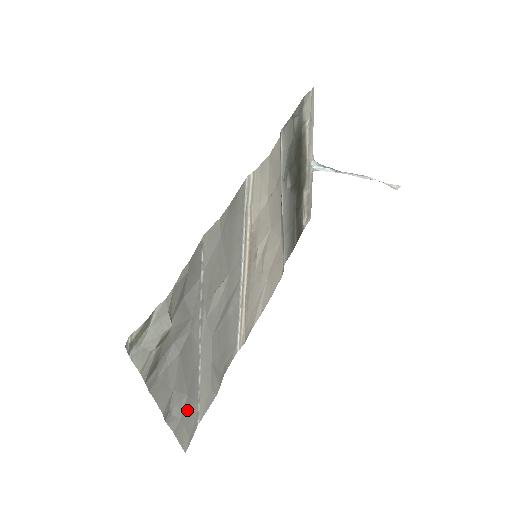
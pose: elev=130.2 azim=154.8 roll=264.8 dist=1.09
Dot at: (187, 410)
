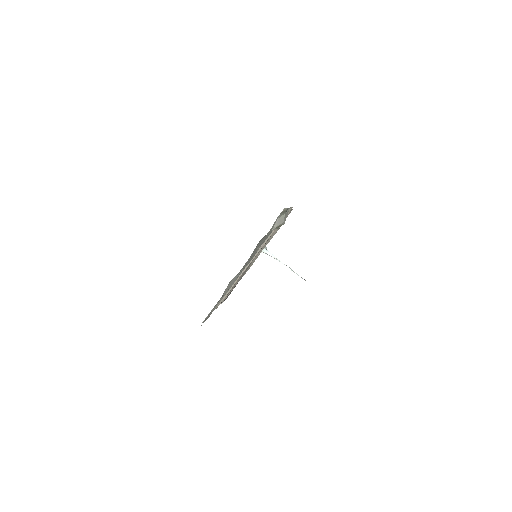
Dot at: occluded
